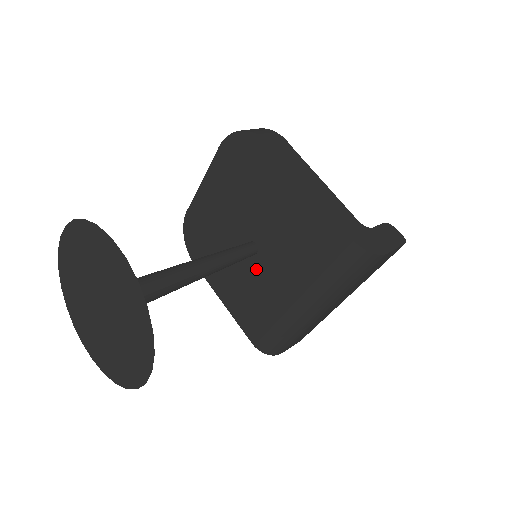
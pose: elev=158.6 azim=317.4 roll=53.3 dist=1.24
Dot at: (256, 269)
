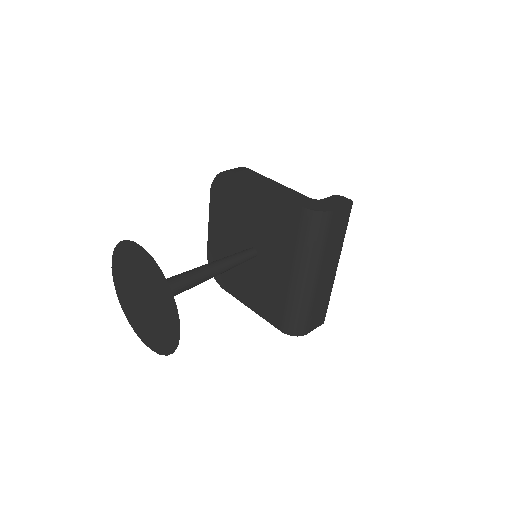
Dot at: (261, 267)
